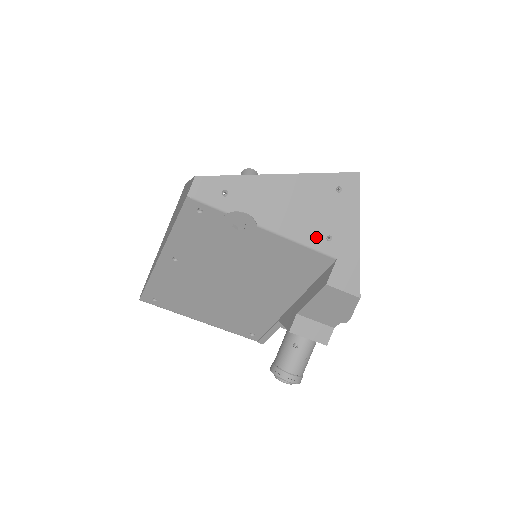
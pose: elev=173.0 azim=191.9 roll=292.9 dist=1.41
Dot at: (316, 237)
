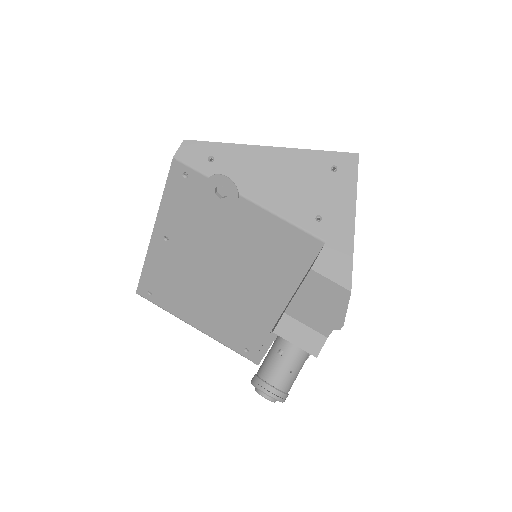
Dot at: (304, 215)
